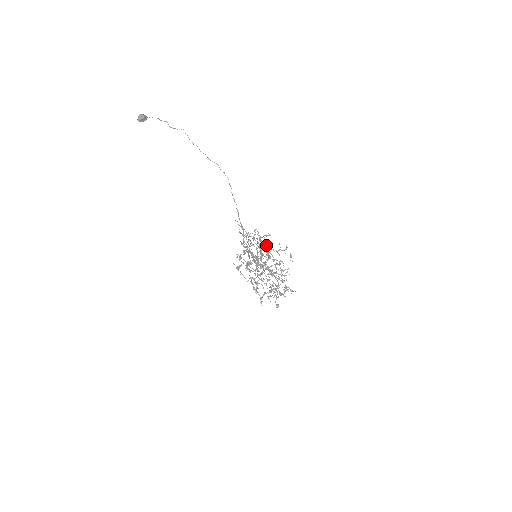
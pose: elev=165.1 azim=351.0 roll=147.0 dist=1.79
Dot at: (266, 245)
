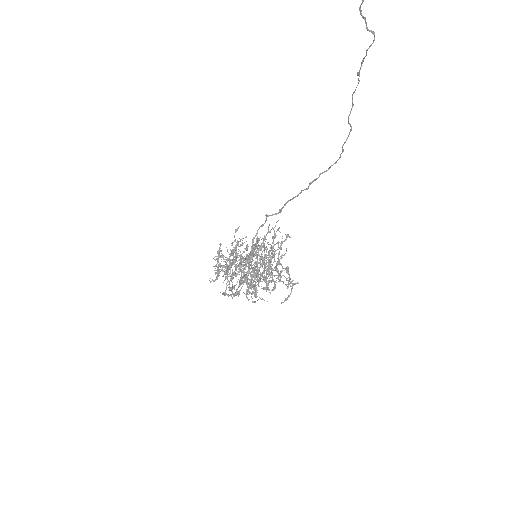
Dot at: occluded
